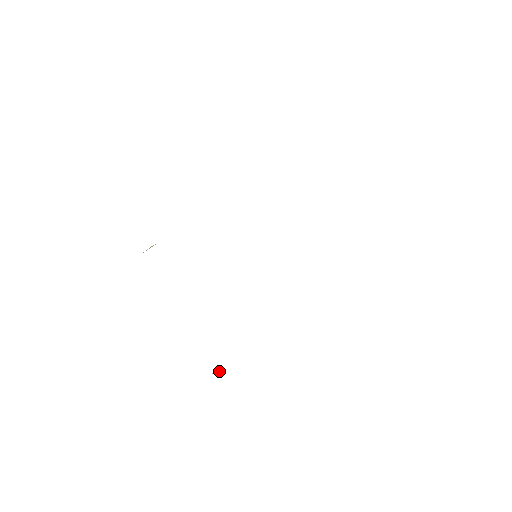
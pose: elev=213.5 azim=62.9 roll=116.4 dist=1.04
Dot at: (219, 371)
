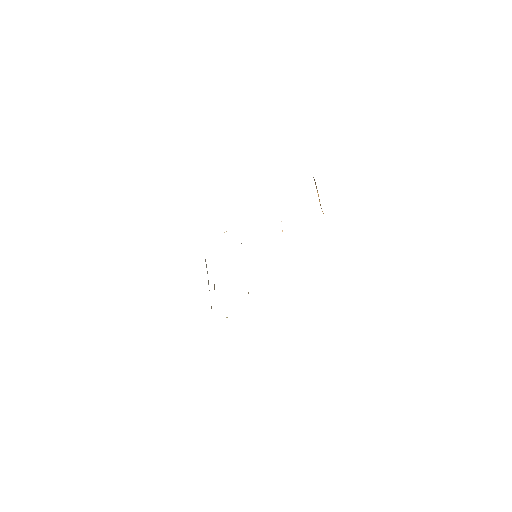
Dot at: (226, 317)
